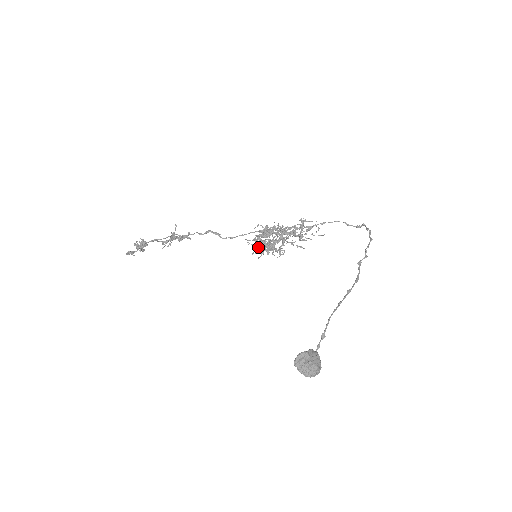
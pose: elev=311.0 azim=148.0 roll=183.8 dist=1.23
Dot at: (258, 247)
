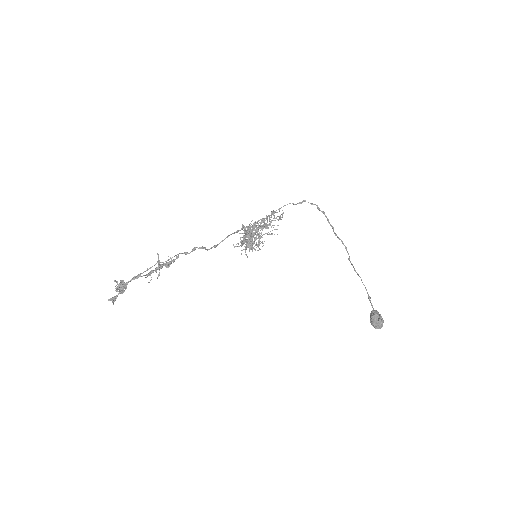
Dot at: (246, 247)
